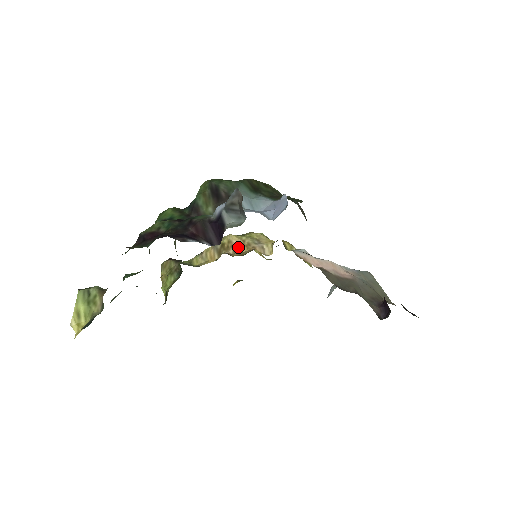
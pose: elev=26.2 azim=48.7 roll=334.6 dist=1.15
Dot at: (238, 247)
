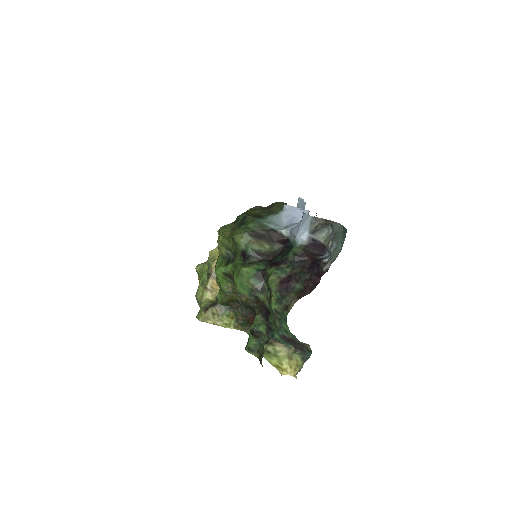
Dot at: occluded
